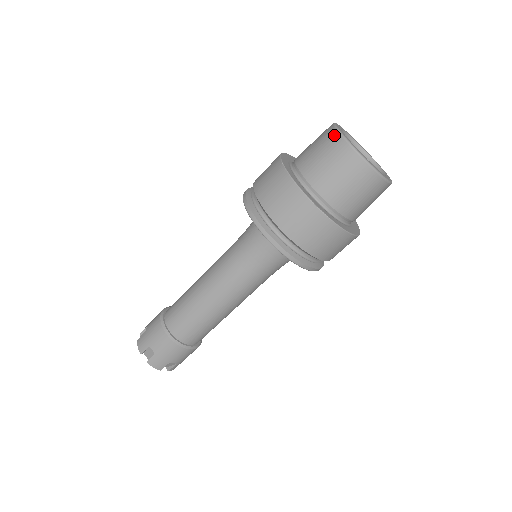
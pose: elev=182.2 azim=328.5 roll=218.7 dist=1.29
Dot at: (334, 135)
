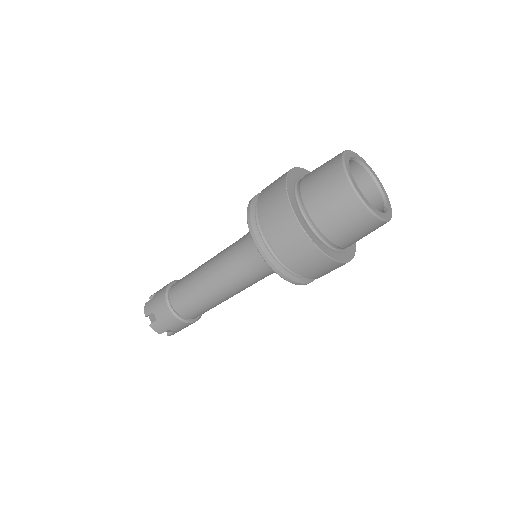
Dot at: (338, 167)
